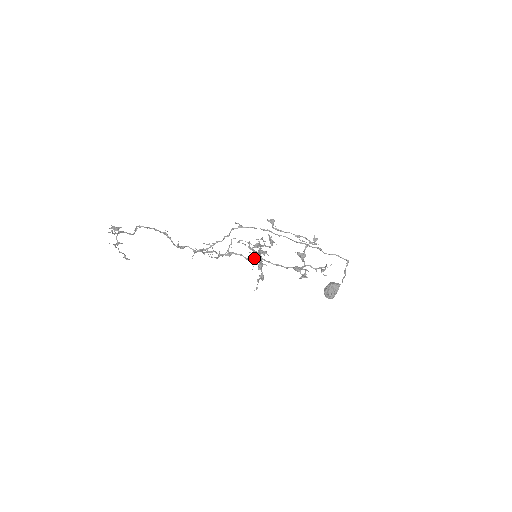
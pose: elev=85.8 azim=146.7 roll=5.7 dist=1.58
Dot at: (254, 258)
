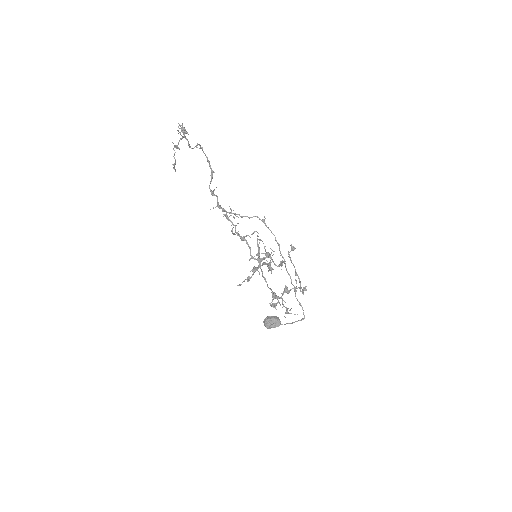
Dot at: (256, 259)
